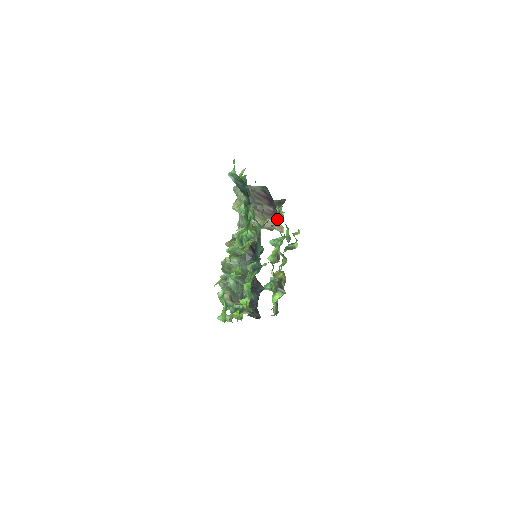
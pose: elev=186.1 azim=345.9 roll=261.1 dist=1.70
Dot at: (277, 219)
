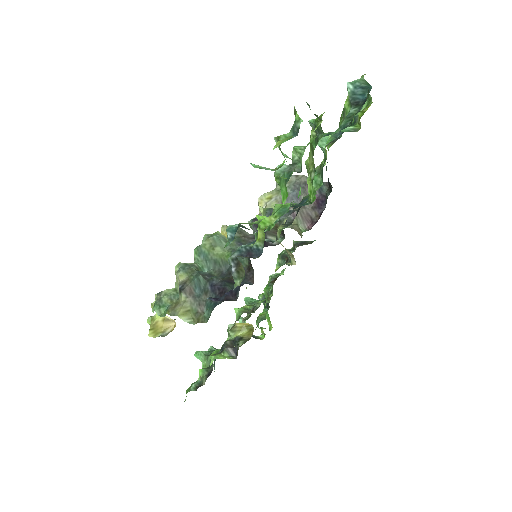
Dot at: occluded
